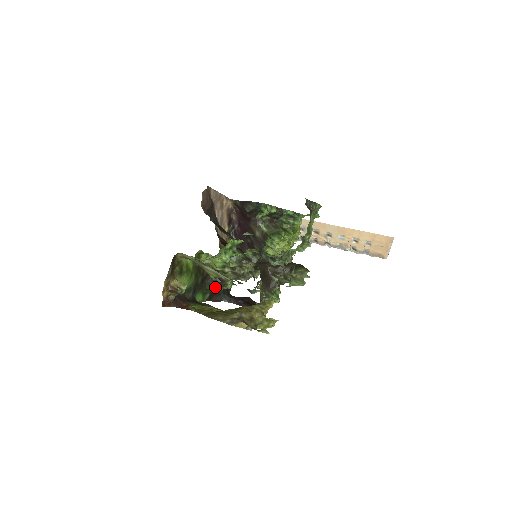
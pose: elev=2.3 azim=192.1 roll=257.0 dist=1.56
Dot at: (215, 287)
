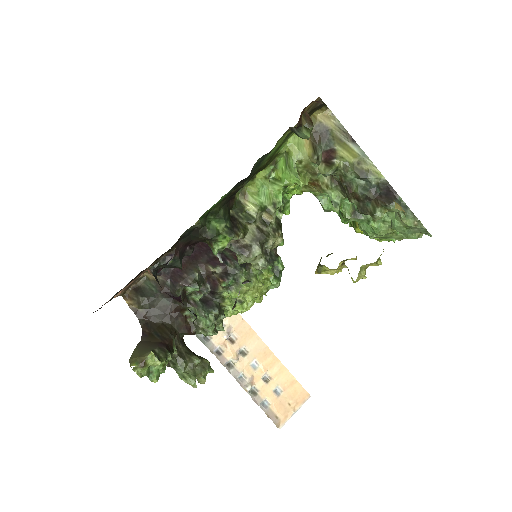
Dot at: (221, 223)
